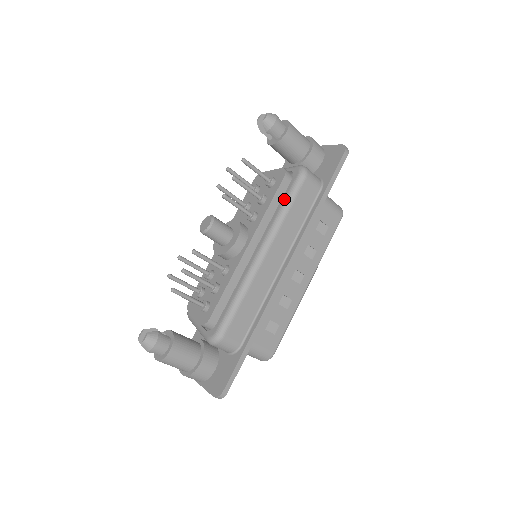
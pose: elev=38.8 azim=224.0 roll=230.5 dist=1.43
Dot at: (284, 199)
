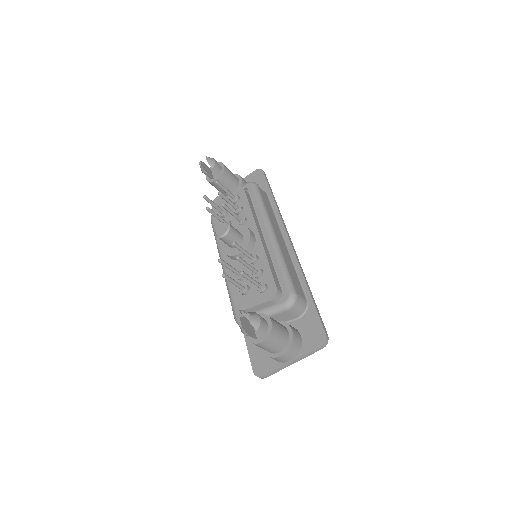
Dot at: (256, 200)
